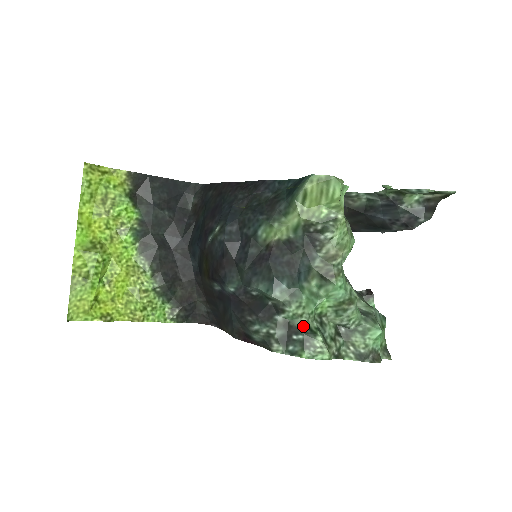
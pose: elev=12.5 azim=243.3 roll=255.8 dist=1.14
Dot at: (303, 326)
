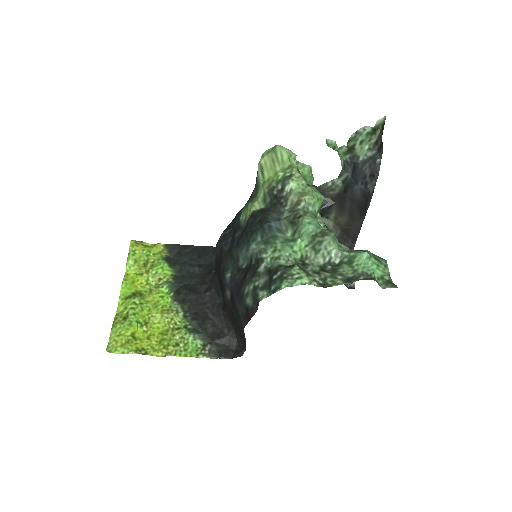
Dot at: (281, 265)
